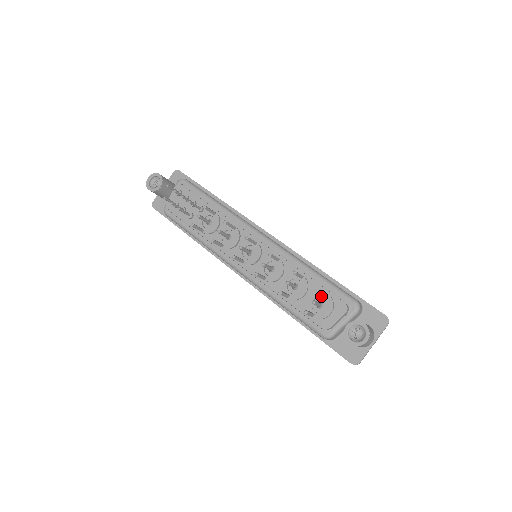
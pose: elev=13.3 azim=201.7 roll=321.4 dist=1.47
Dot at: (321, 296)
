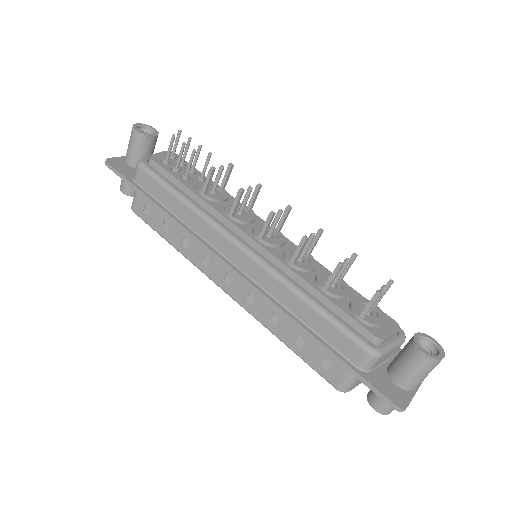
Dot at: occluded
